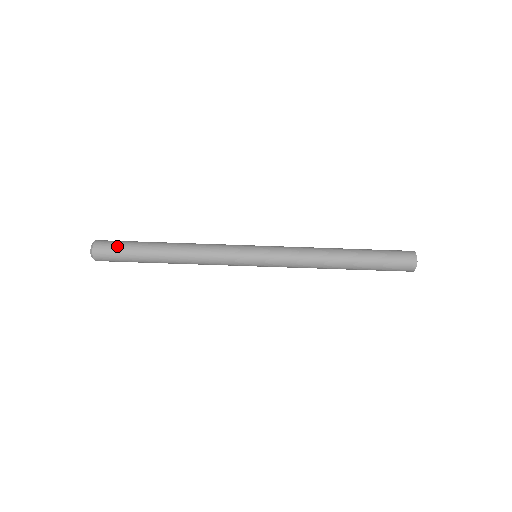
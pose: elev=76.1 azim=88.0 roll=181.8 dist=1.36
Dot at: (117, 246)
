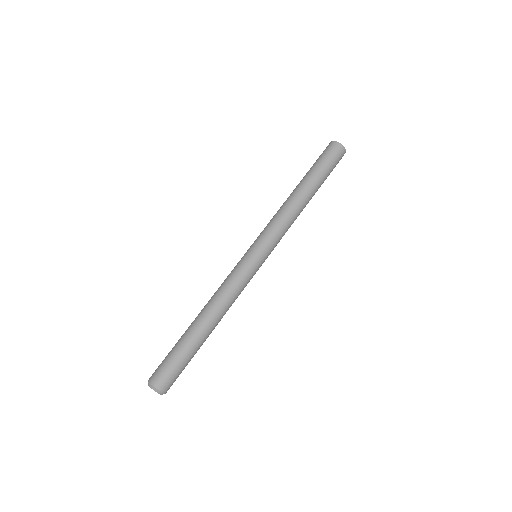
Dot at: (164, 360)
